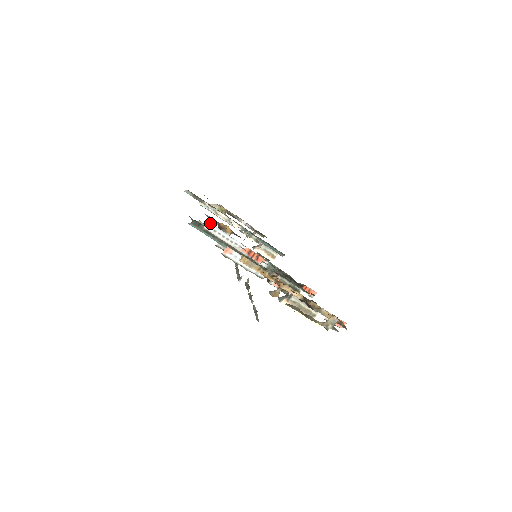
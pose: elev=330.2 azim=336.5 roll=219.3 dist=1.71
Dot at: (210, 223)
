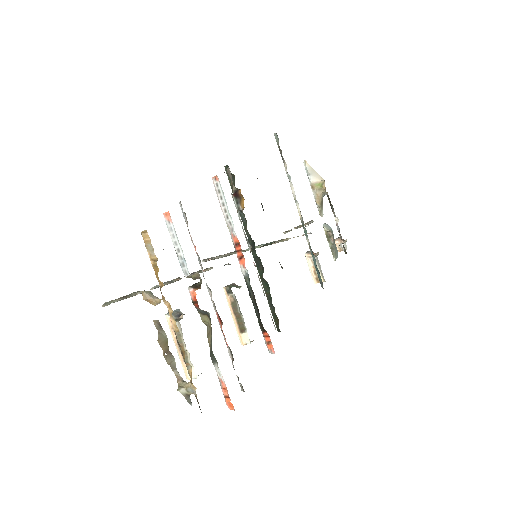
Dot at: occluded
